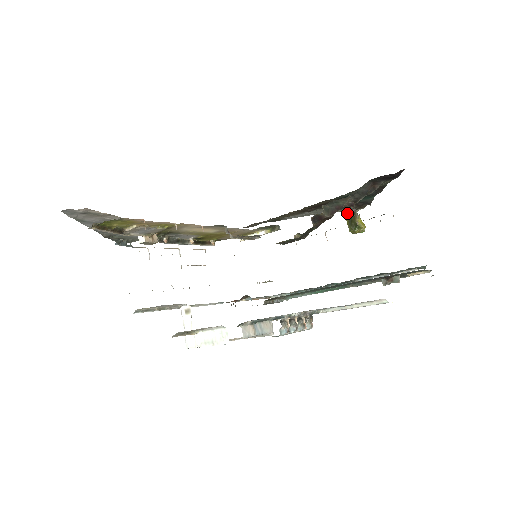
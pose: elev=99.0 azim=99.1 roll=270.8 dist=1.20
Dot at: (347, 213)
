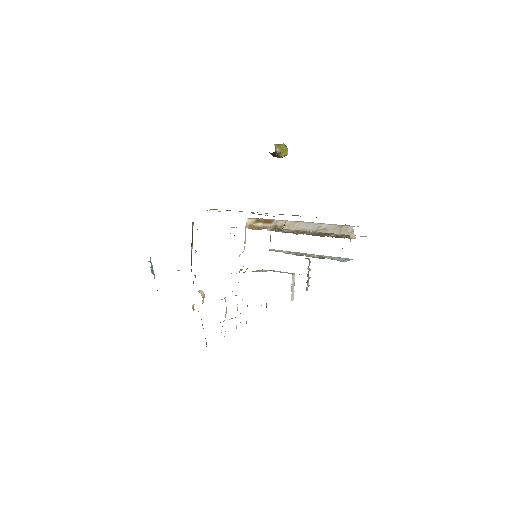
Dot at: occluded
